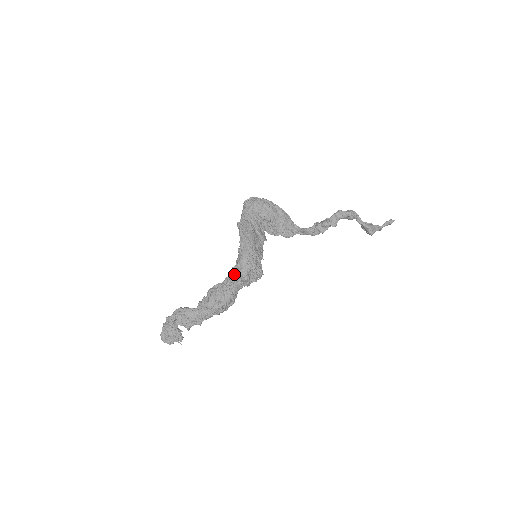
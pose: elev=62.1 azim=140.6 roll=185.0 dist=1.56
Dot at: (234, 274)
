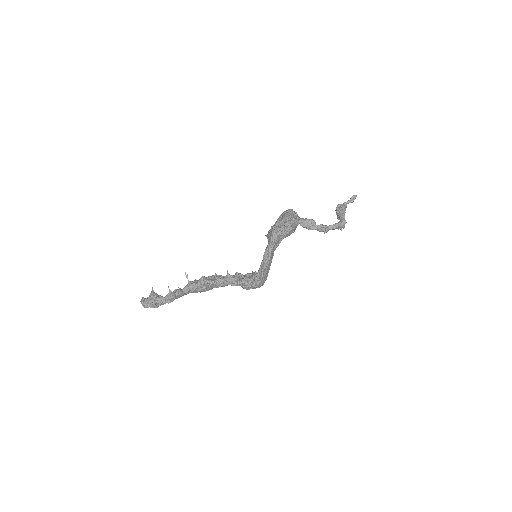
Dot at: (238, 283)
